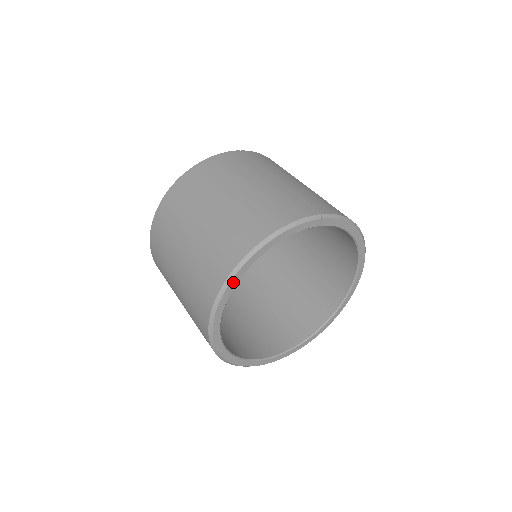
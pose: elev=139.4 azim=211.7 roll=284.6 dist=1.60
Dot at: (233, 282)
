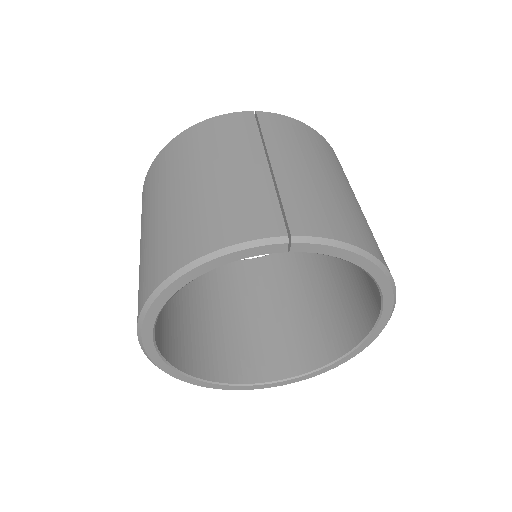
Dot at: (155, 307)
